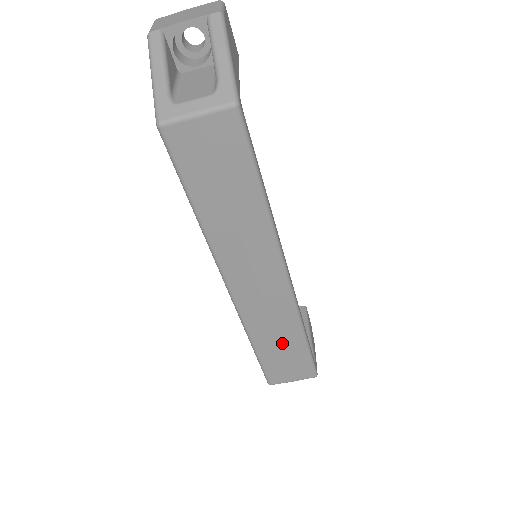
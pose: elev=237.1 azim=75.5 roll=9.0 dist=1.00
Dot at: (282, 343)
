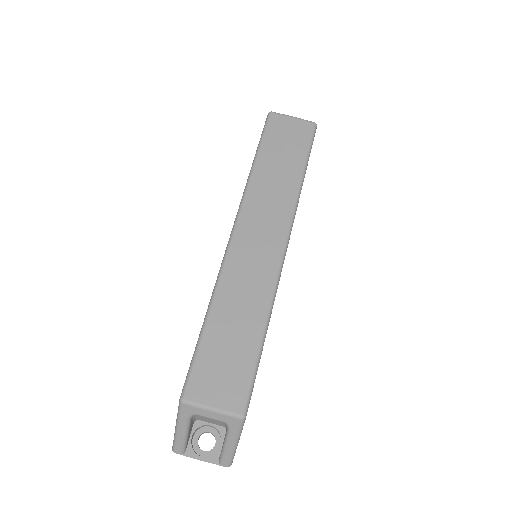
Dot at: (239, 327)
